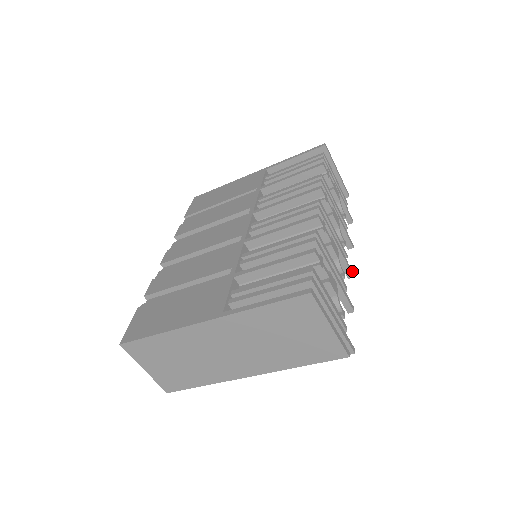
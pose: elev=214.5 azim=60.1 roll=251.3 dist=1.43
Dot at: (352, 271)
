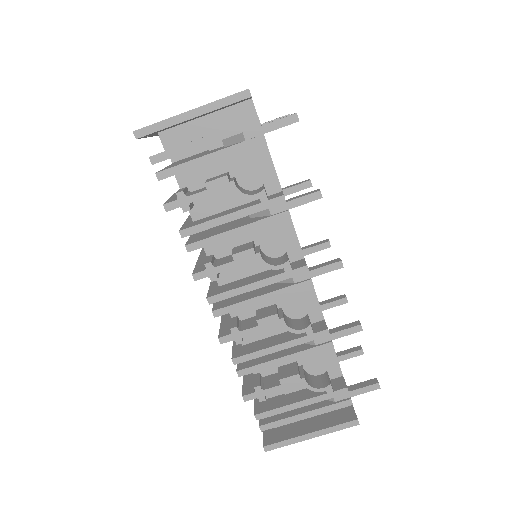
Dot at: (335, 263)
